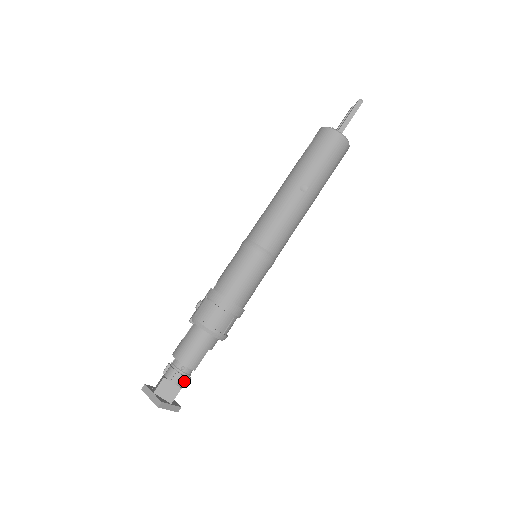
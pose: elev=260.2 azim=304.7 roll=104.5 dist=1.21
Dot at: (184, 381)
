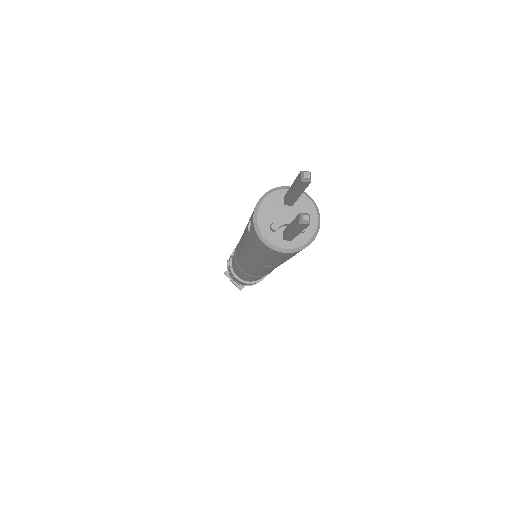
Dot at: occluded
